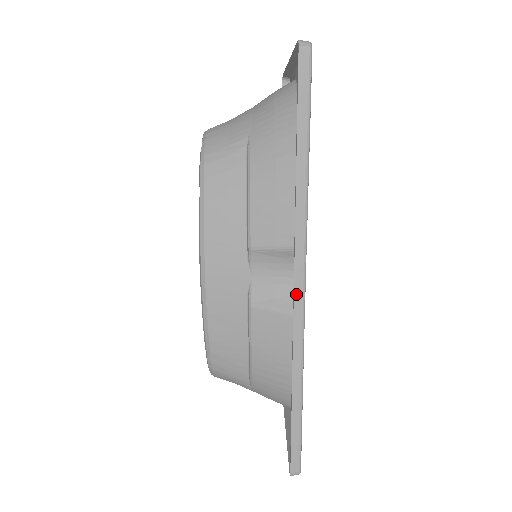
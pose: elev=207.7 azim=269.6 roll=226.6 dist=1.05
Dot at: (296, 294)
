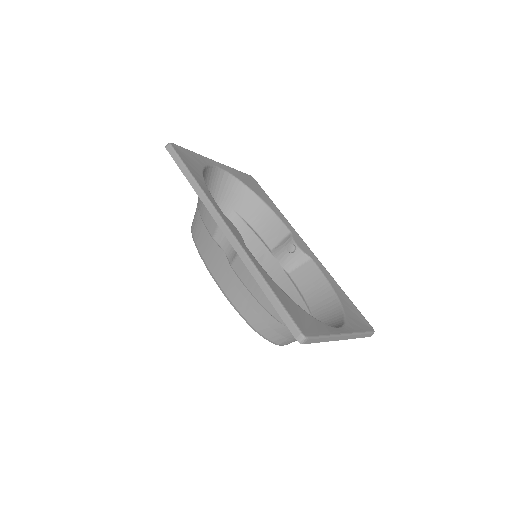
Dot at: (224, 231)
